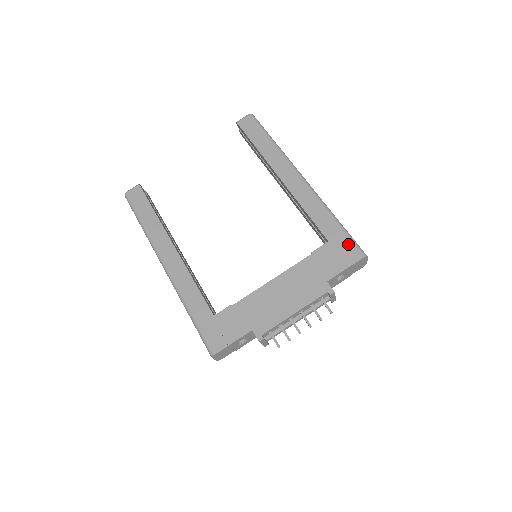
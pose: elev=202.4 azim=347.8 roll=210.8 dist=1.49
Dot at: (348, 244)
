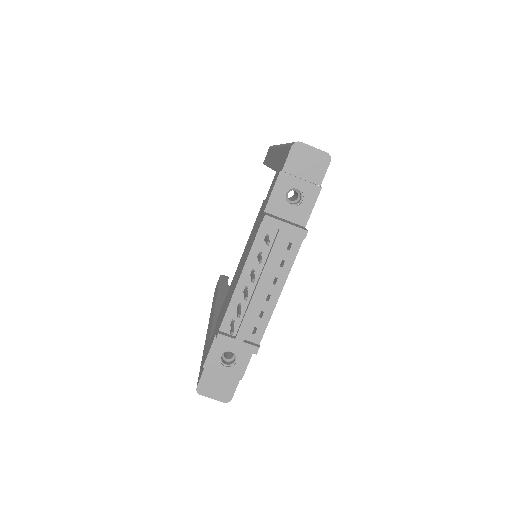
Dot at: (285, 152)
